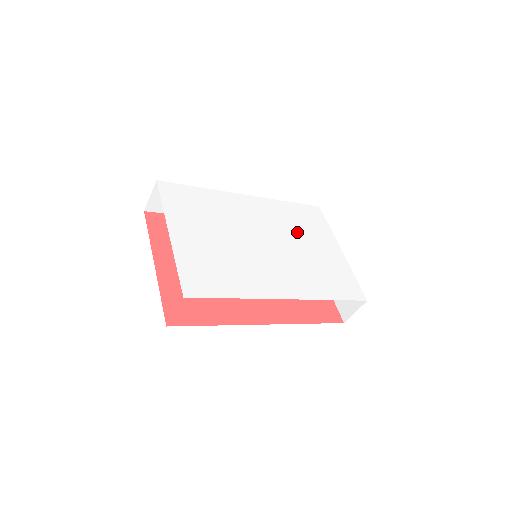
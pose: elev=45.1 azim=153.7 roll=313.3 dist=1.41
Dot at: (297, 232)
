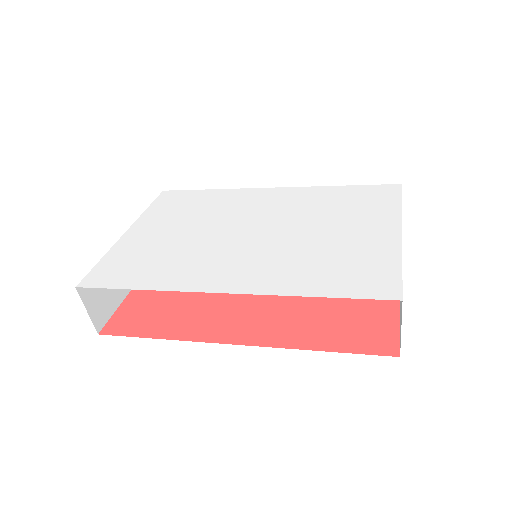
Dot at: (323, 216)
